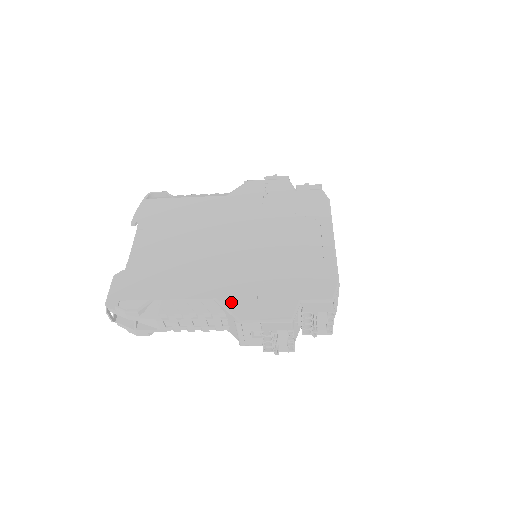
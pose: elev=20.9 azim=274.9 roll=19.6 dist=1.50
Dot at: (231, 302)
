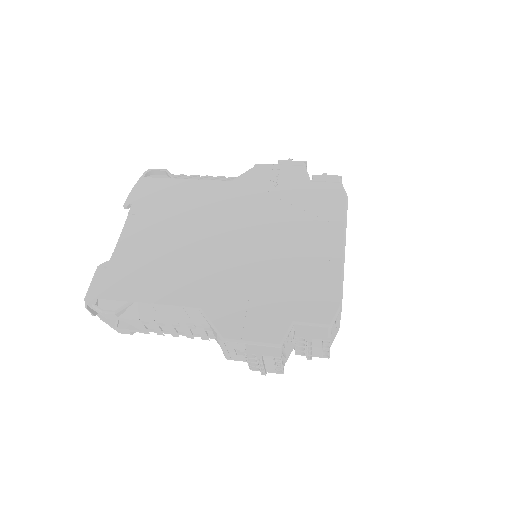
Dot at: (216, 314)
